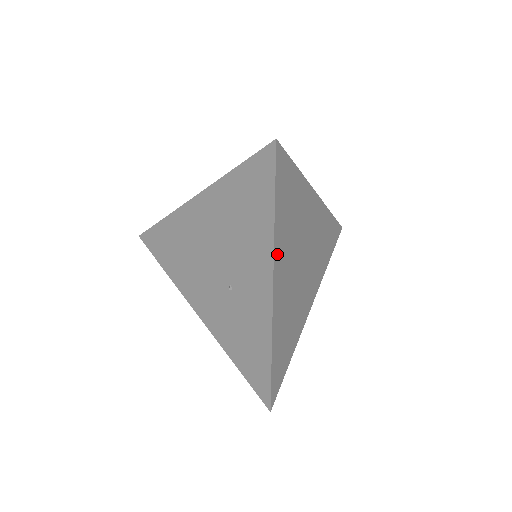
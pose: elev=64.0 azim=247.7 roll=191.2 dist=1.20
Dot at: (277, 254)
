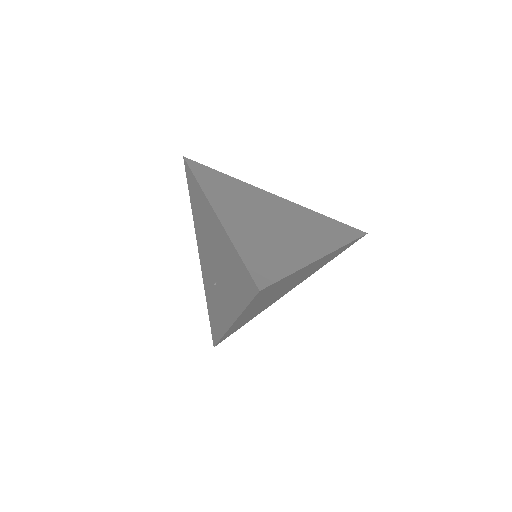
Dot at: occluded
